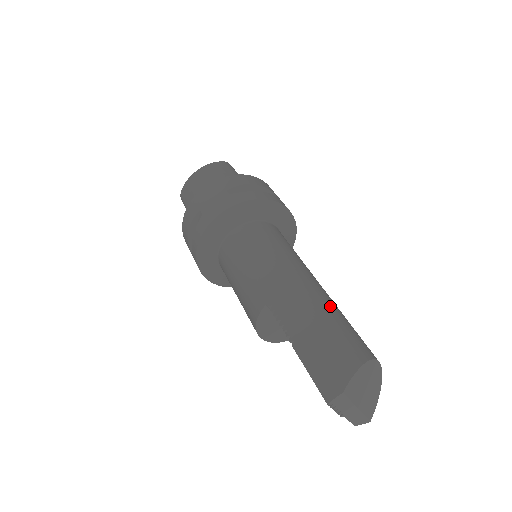
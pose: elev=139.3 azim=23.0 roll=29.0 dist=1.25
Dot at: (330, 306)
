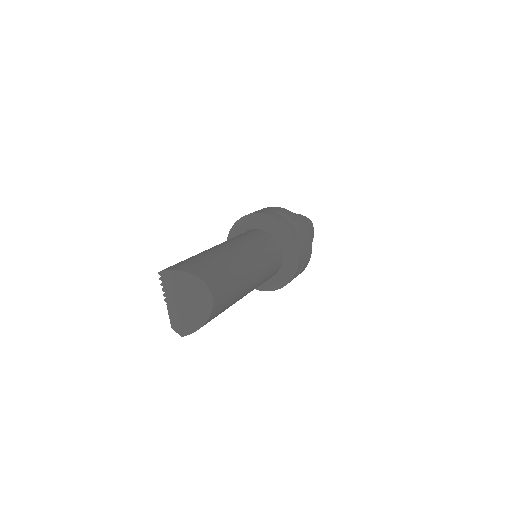
Dot at: (232, 266)
